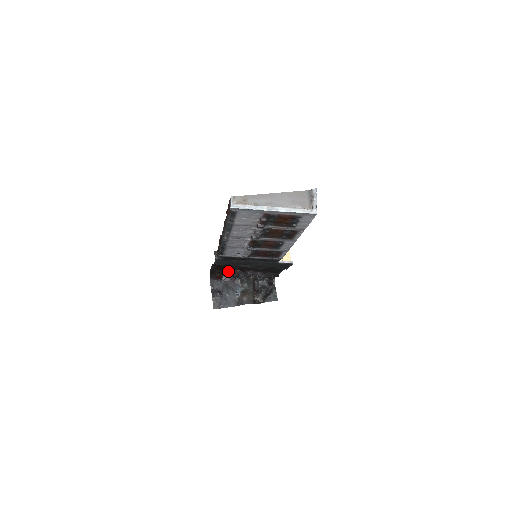
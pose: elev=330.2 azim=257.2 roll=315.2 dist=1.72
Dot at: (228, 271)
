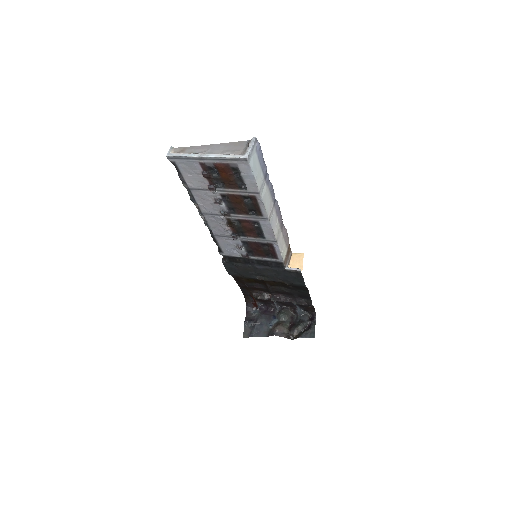
Dot at: (258, 294)
